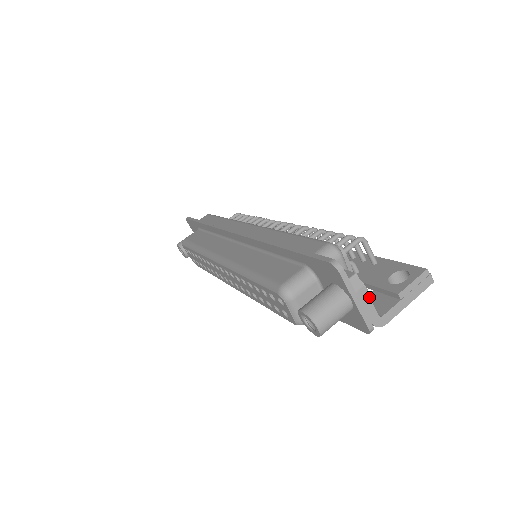
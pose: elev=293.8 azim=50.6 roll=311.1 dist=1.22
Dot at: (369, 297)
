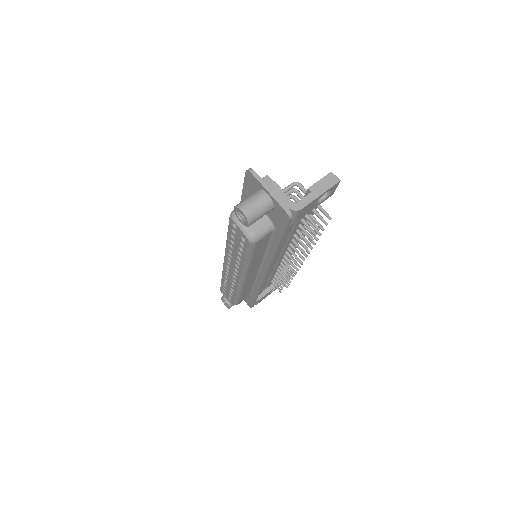
Dot at: (281, 189)
